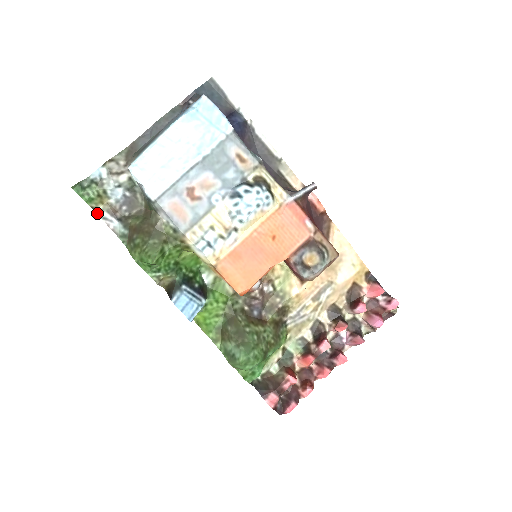
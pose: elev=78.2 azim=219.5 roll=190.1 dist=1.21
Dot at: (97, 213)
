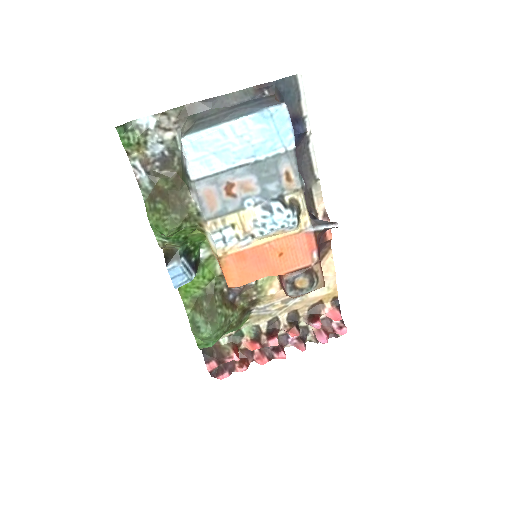
Dot at: (129, 158)
